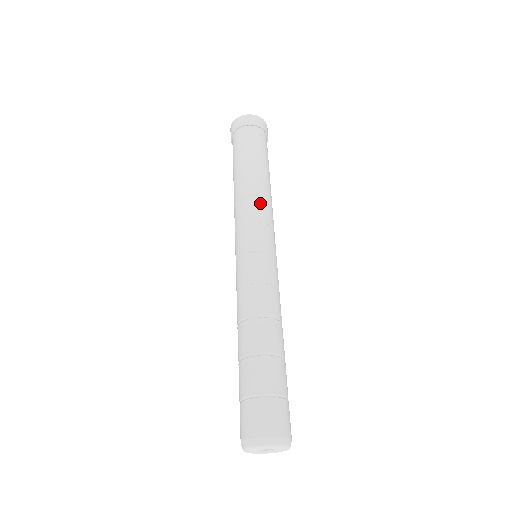
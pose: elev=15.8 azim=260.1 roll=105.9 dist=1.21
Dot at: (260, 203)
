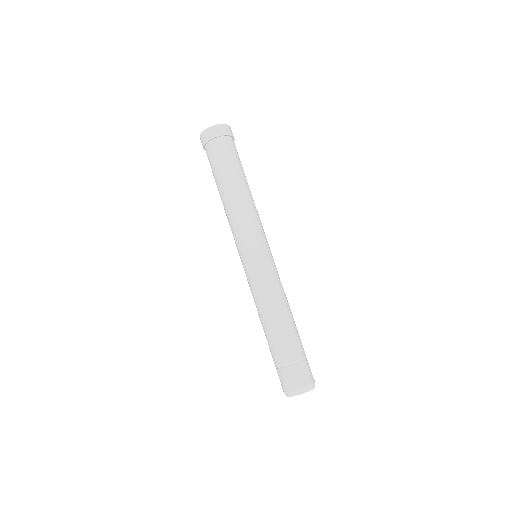
Dot at: (254, 213)
